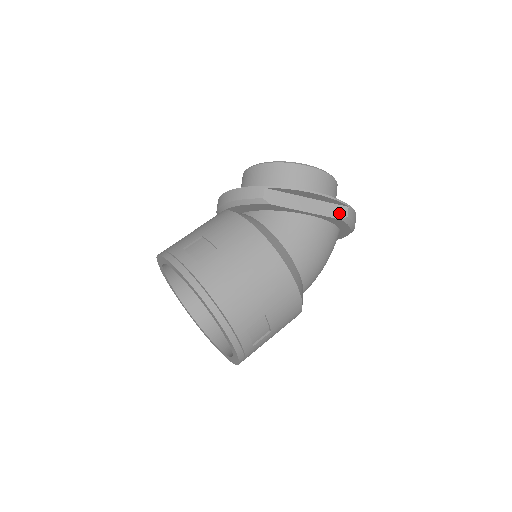
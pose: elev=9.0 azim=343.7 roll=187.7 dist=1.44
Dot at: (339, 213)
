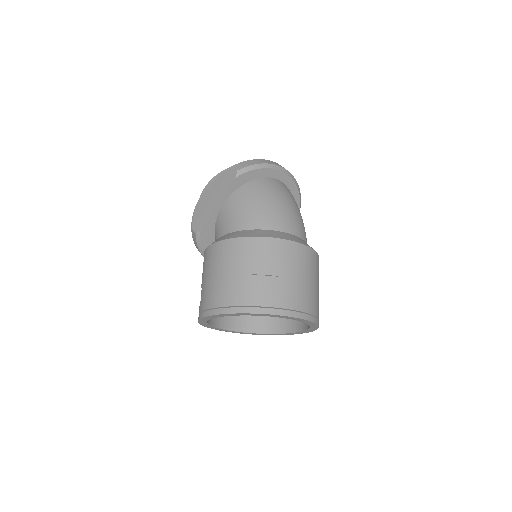
Dot at: (232, 177)
